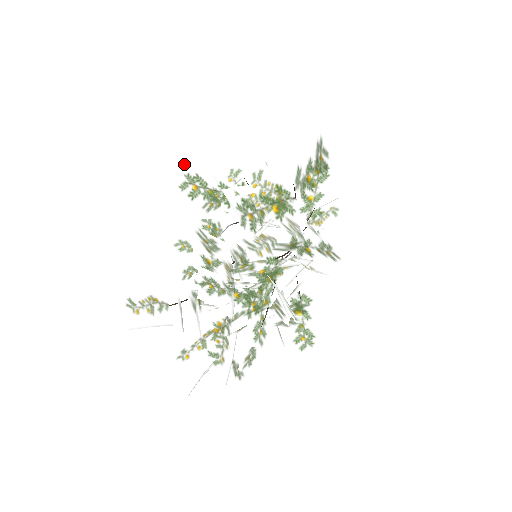
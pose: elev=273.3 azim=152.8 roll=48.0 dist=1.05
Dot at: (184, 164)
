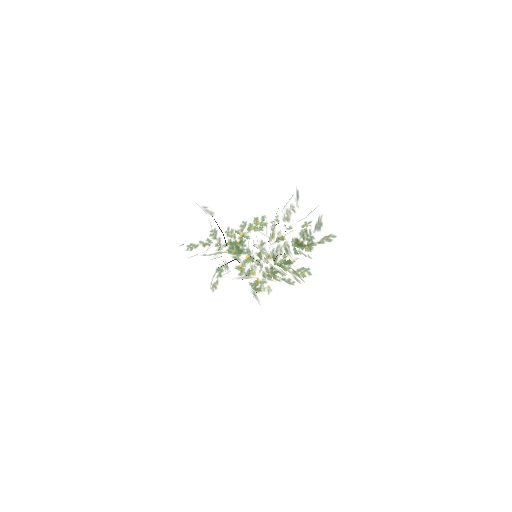
Dot at: occluded
